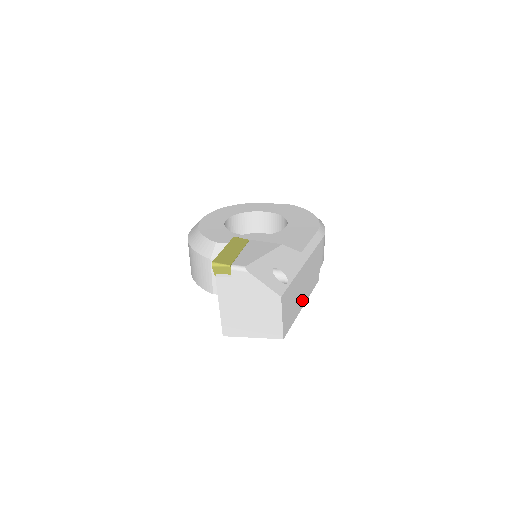
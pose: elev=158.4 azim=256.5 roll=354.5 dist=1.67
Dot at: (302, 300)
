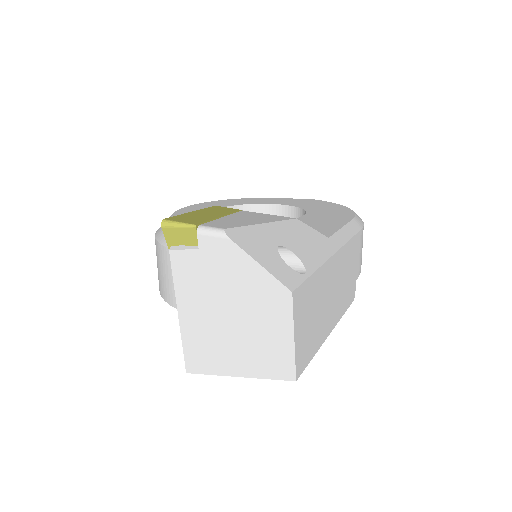
Dot at: (329, 320)
